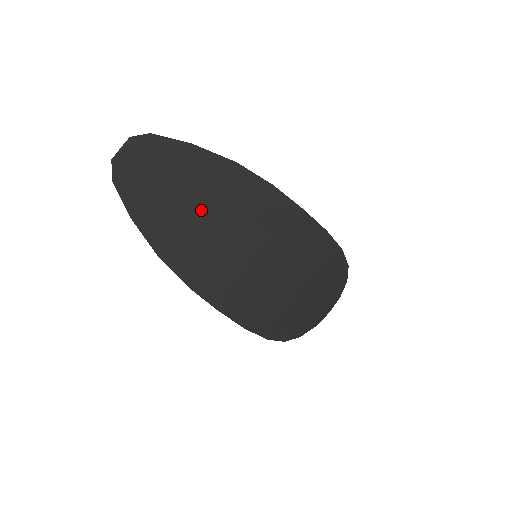
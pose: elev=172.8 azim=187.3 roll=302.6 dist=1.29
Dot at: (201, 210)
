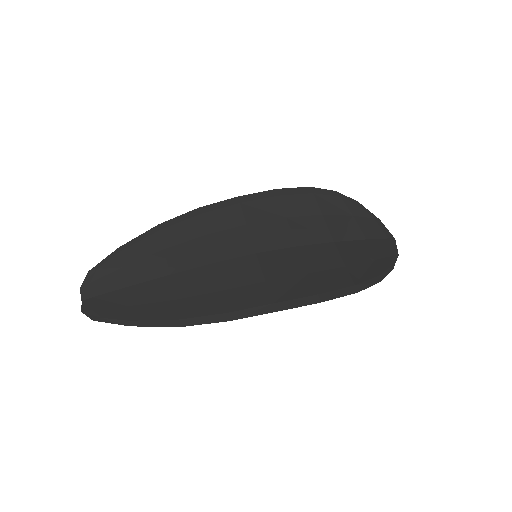
Dot at: (174, 272)
